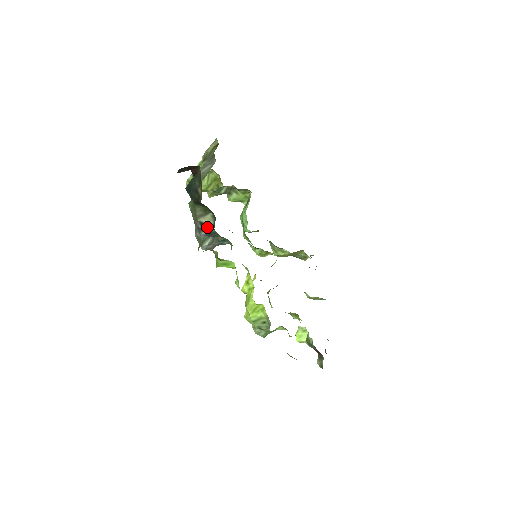
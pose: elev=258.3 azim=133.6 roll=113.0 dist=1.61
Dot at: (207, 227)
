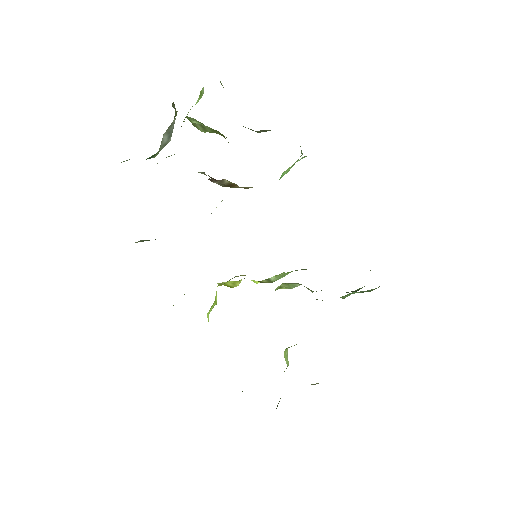
Dot at: occluded
